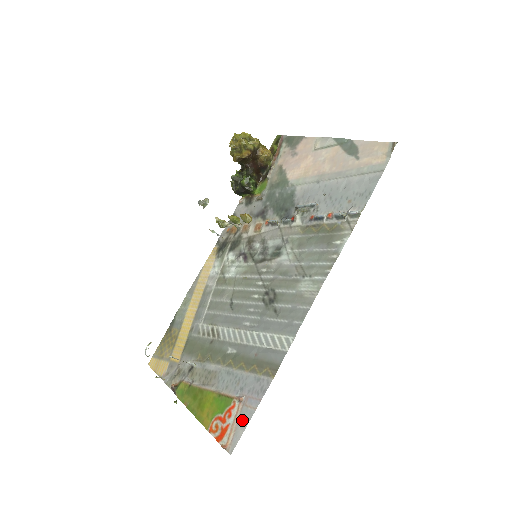
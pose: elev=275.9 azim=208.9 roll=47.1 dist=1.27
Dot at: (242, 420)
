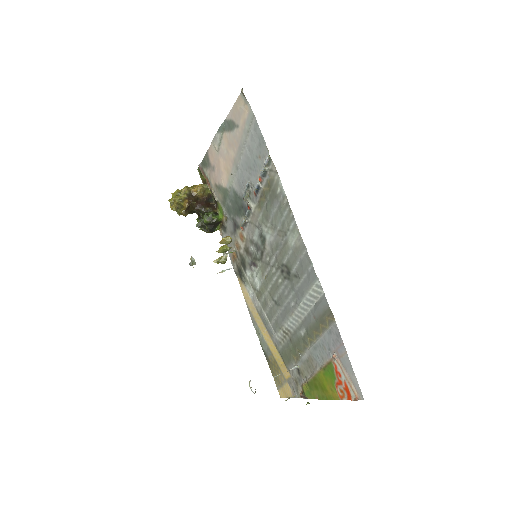
Dot at: (347, 369)
